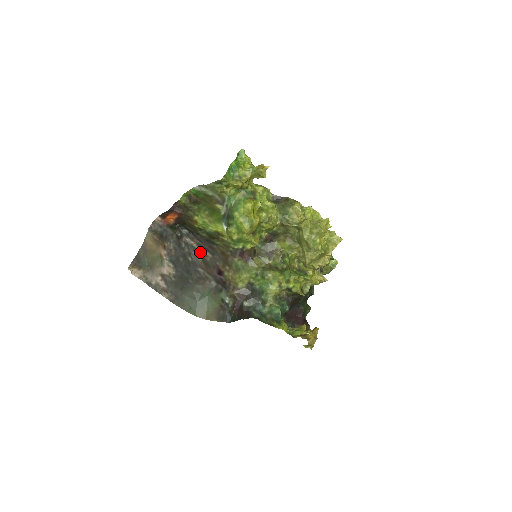
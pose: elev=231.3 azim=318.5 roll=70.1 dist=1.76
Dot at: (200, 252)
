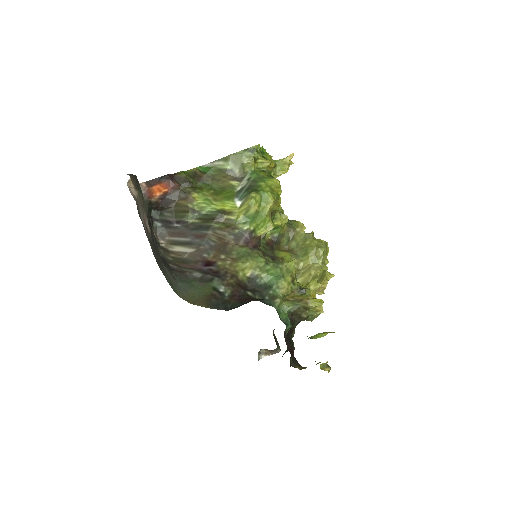
Dot at: (170, 252)
